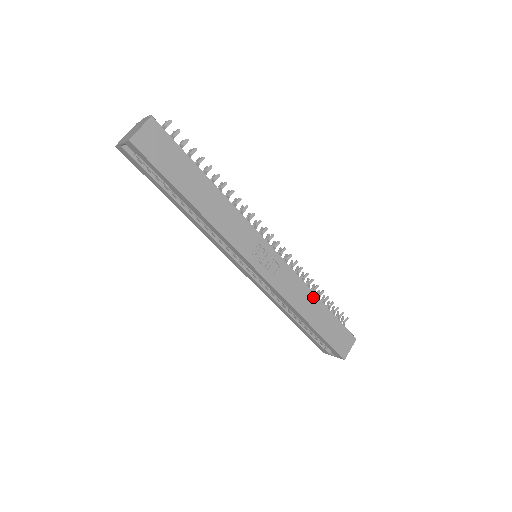
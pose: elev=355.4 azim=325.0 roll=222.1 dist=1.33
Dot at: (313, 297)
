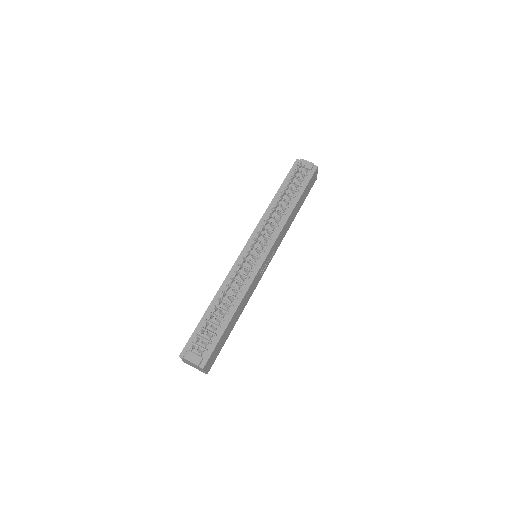
Dot at: (292, 214)
